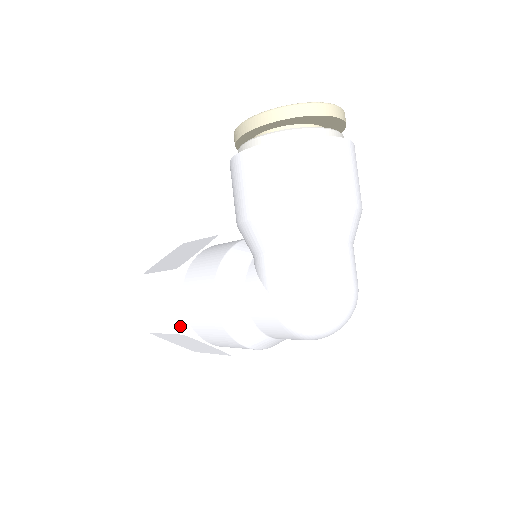
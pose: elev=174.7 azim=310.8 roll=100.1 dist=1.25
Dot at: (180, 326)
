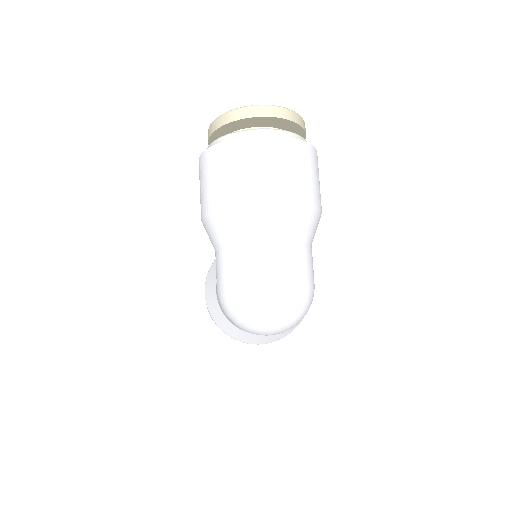
Dot at: (204, 318)
